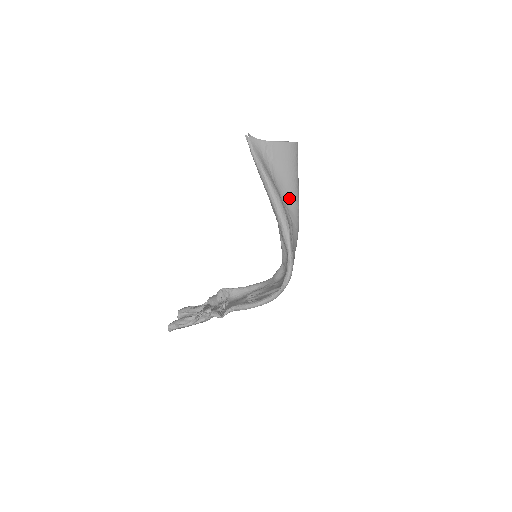
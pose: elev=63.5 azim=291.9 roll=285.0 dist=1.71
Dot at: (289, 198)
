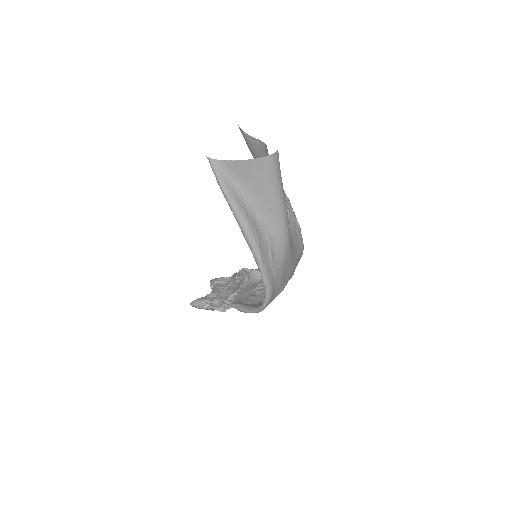
Dot at: (268, 216)
